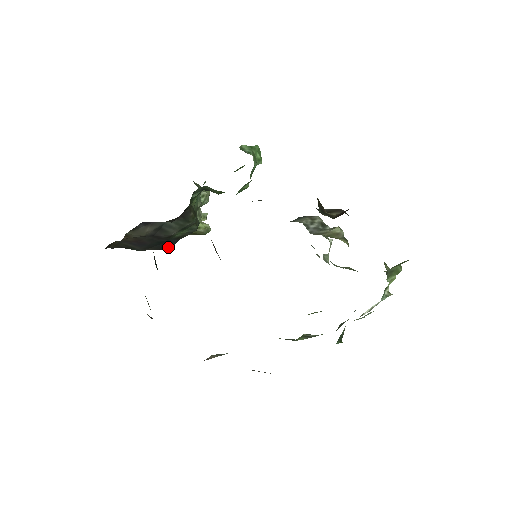
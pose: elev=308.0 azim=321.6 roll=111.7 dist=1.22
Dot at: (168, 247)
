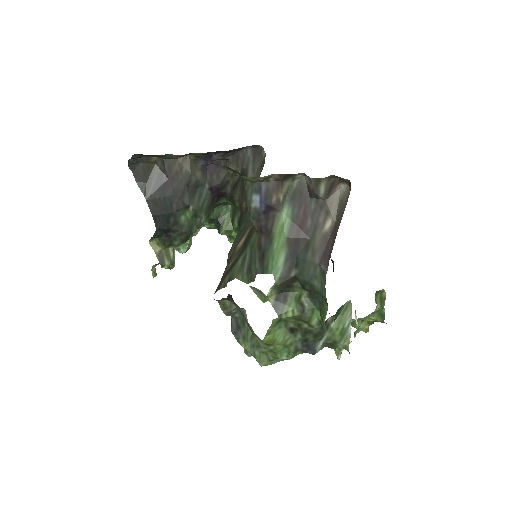
Dot at: (158, 224)
